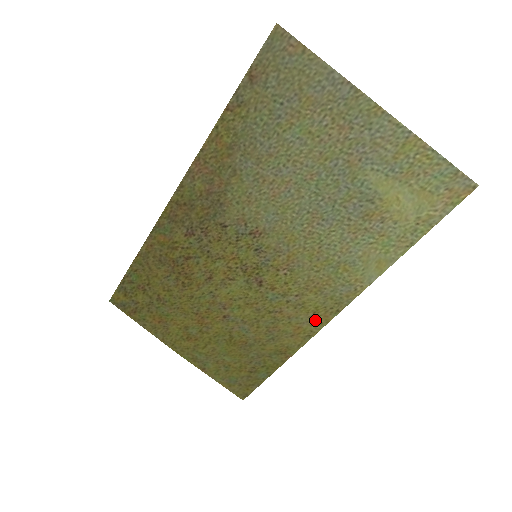
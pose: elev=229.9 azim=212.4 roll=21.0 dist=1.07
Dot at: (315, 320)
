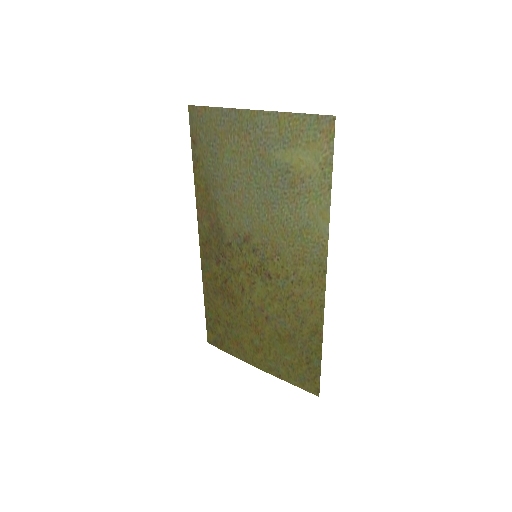
Dot at: (317, 289)
